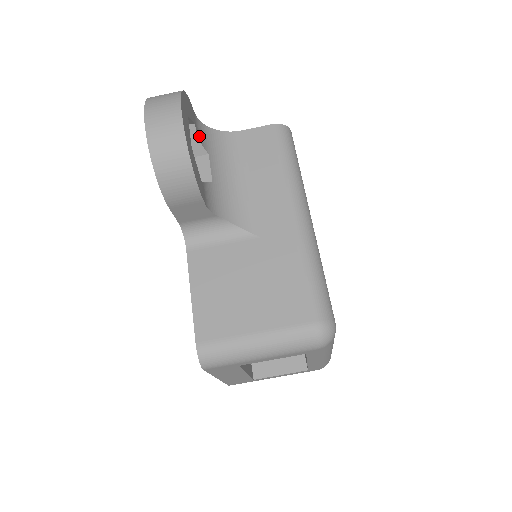
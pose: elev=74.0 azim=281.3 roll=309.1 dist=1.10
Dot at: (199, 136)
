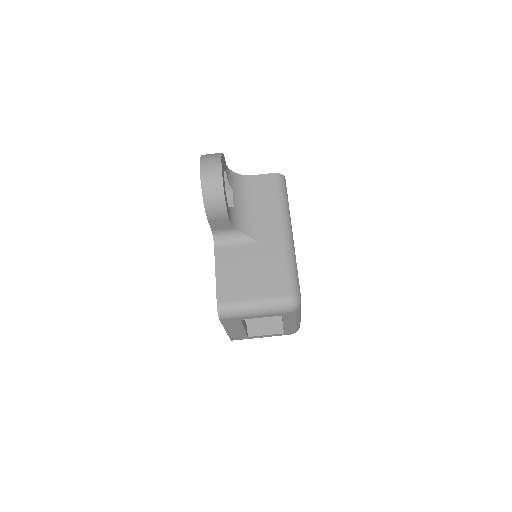
Dot at: (228, 178)
